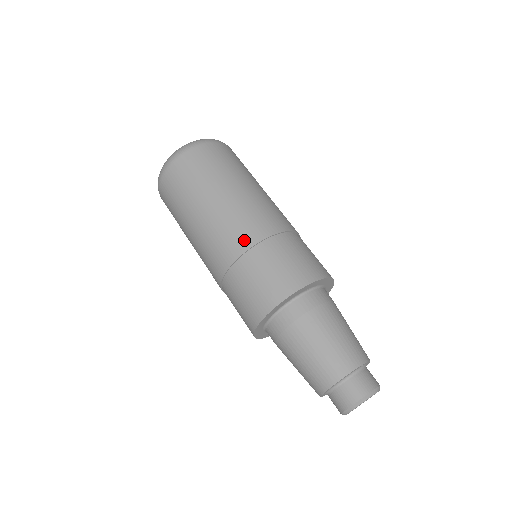
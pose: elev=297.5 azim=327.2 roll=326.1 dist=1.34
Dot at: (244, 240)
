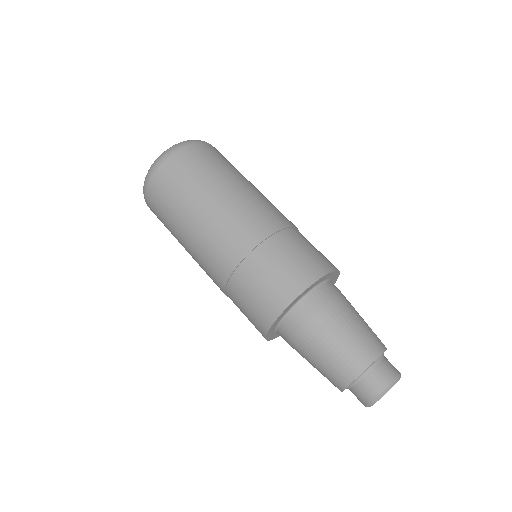
Dot at: (218, 279)
